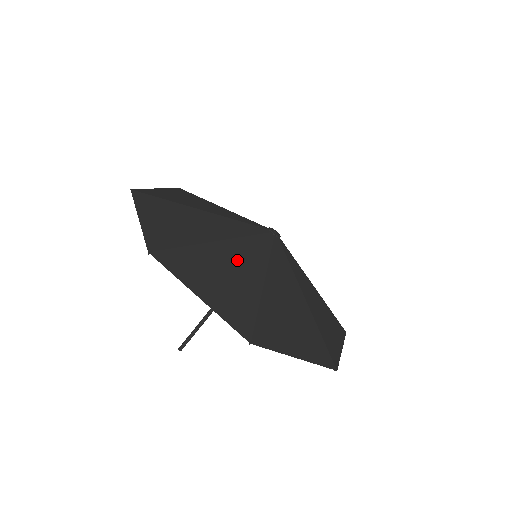
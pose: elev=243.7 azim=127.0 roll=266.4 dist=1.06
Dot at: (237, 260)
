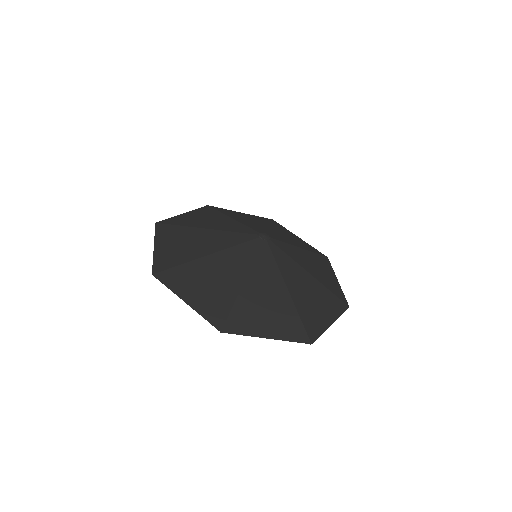
Dot at: (223, 268)
